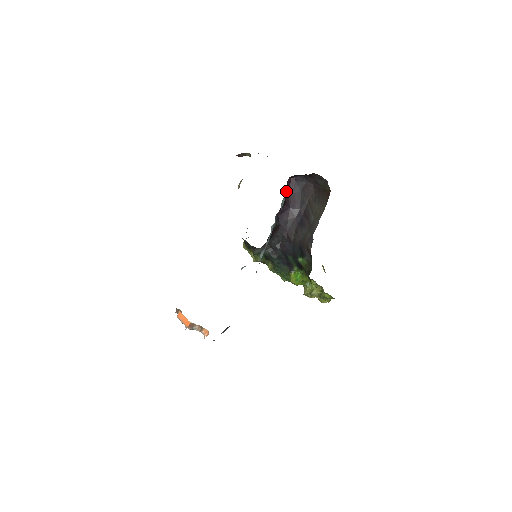
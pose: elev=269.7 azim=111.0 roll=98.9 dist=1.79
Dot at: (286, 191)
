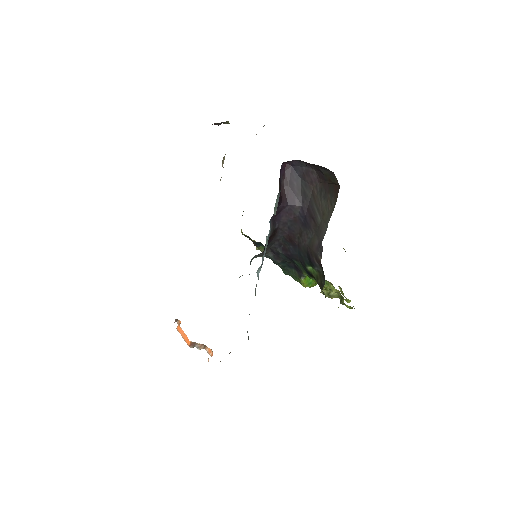
Dot at: occluded
